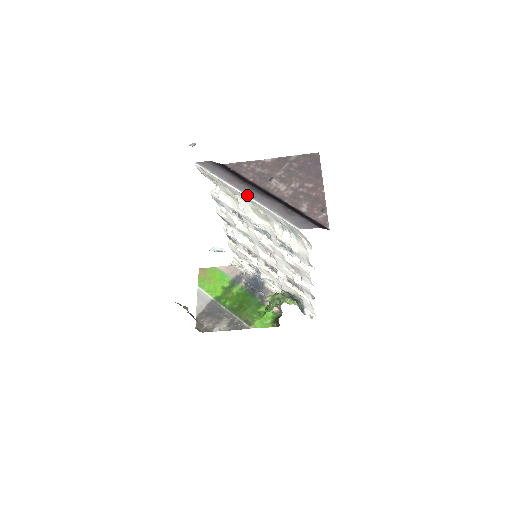
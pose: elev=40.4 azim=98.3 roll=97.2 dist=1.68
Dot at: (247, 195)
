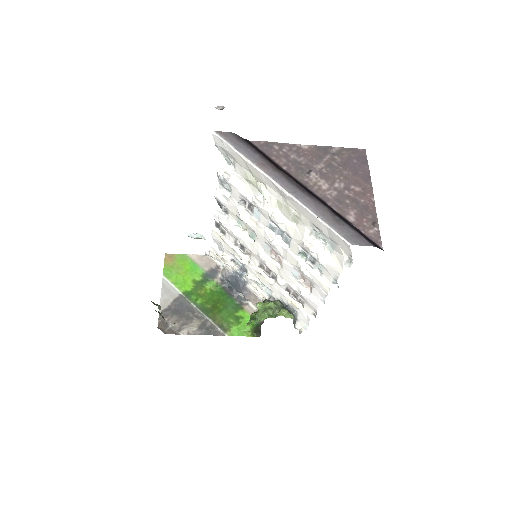
Dot at: (283, 188)
